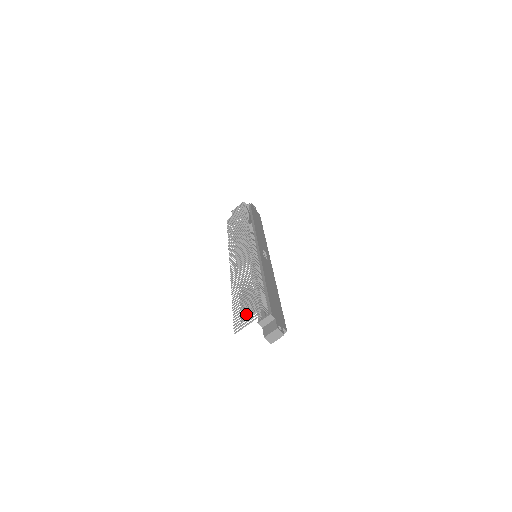
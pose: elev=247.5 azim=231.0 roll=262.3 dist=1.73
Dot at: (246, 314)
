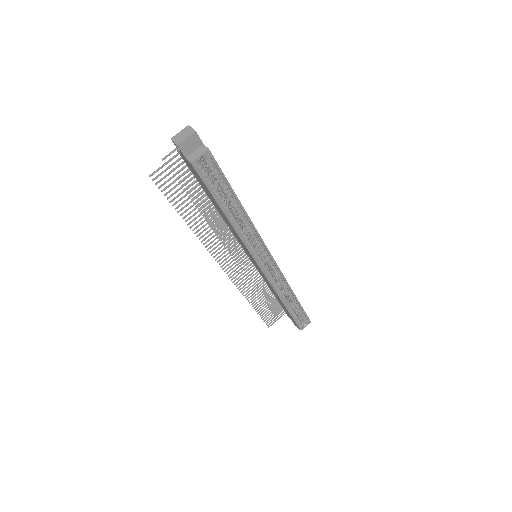
Dot at: occluded
